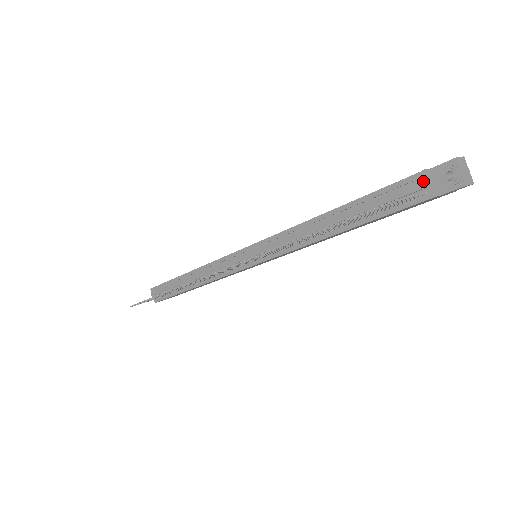
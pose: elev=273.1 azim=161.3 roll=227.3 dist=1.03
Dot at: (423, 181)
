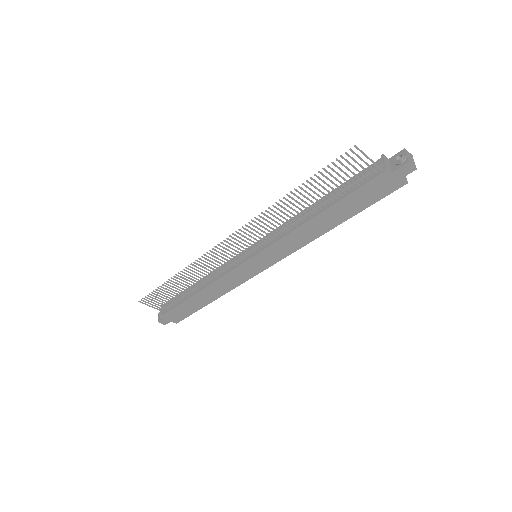
Dot at: (381, 163)
